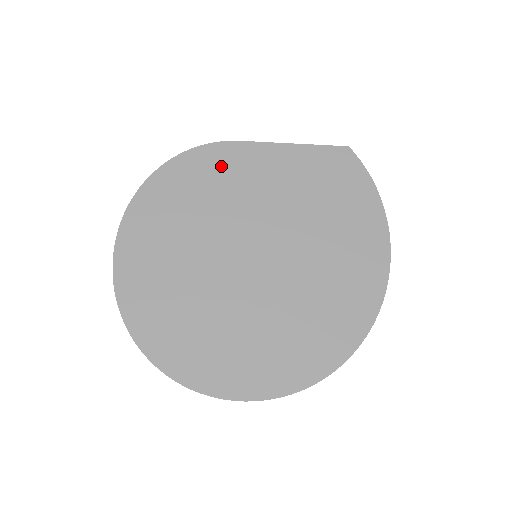
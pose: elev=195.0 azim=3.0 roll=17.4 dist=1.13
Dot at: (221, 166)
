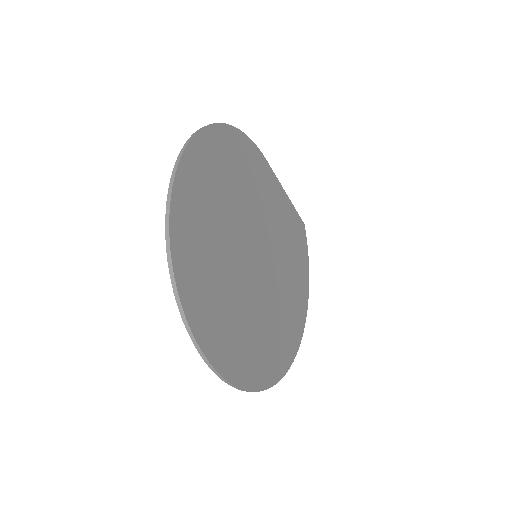
Dot at: (255, 166)
